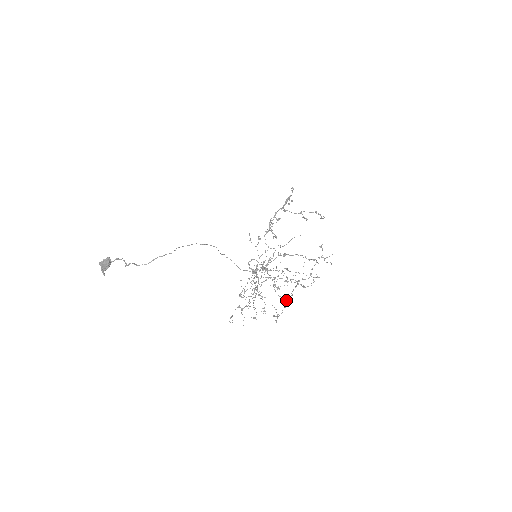
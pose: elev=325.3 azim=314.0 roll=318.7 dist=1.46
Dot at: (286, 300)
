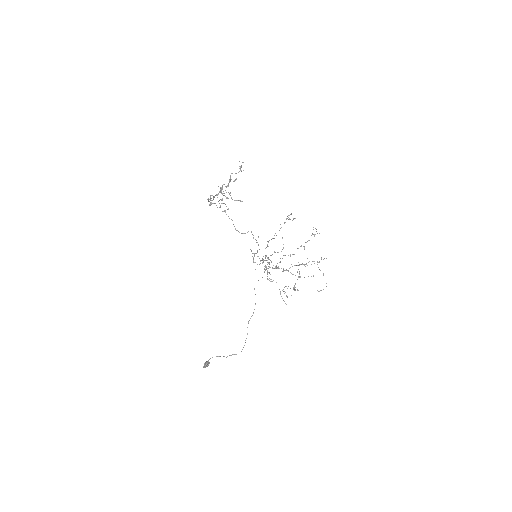
Dot at: (313, 275)
